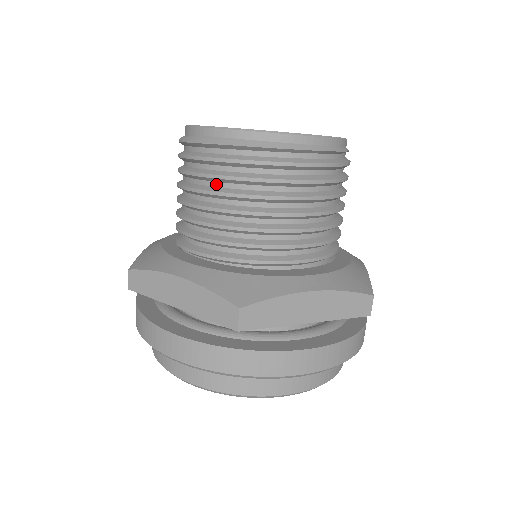
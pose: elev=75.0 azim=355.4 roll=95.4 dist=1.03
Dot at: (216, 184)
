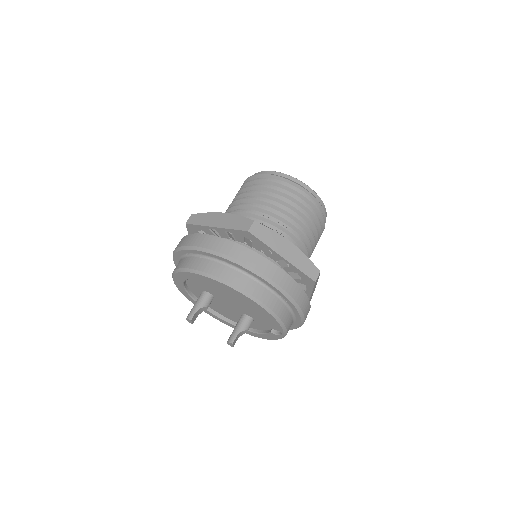
Dot at: (259, 191)
